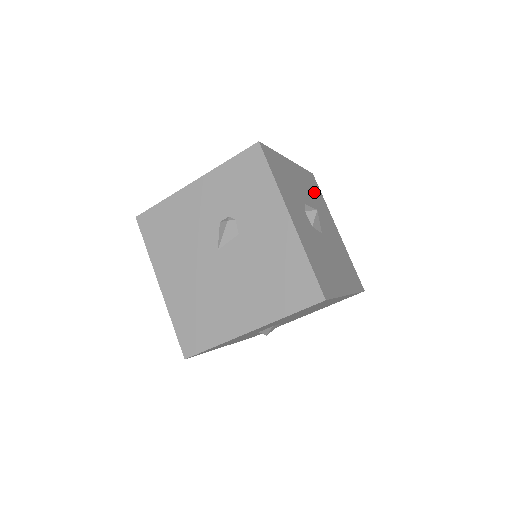
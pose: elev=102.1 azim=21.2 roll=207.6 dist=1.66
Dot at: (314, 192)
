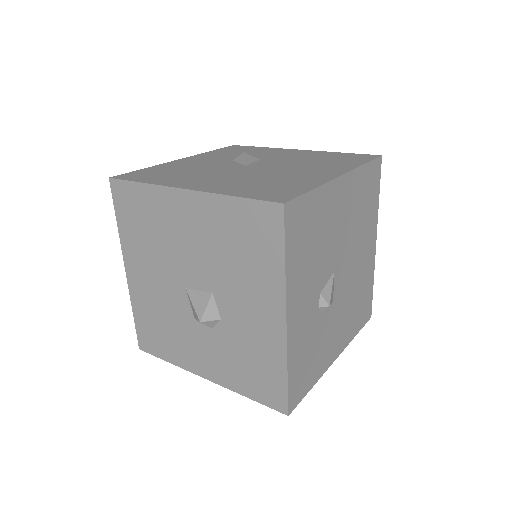
Dot at: occluded
